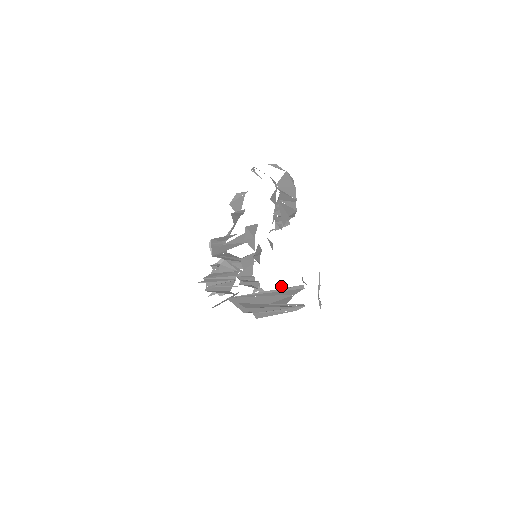
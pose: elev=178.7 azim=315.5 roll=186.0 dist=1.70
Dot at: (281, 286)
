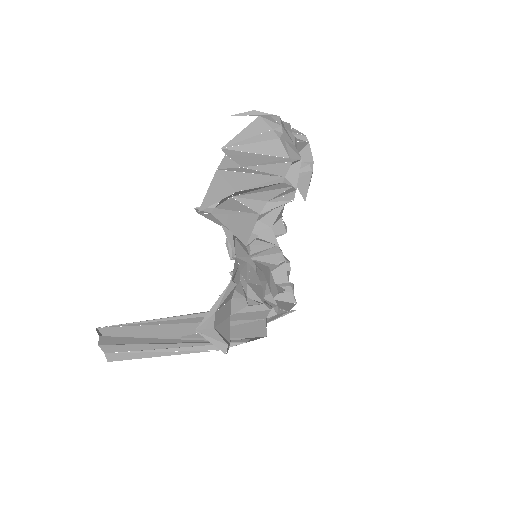
Dot at: (274, 303)
